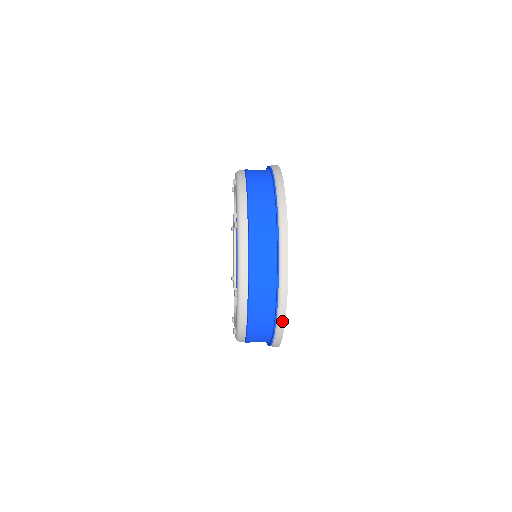
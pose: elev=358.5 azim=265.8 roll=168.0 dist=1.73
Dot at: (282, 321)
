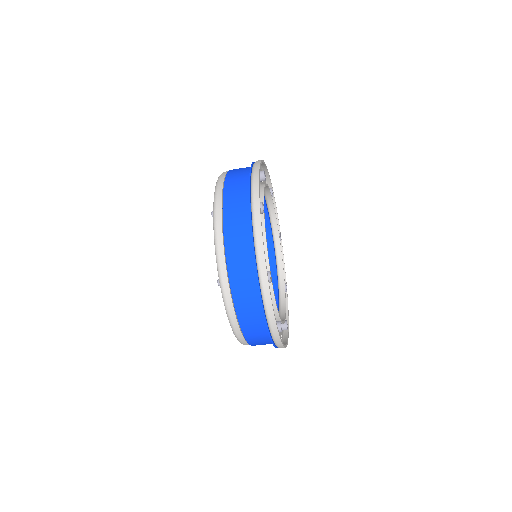
Dot at: (269, 306)
